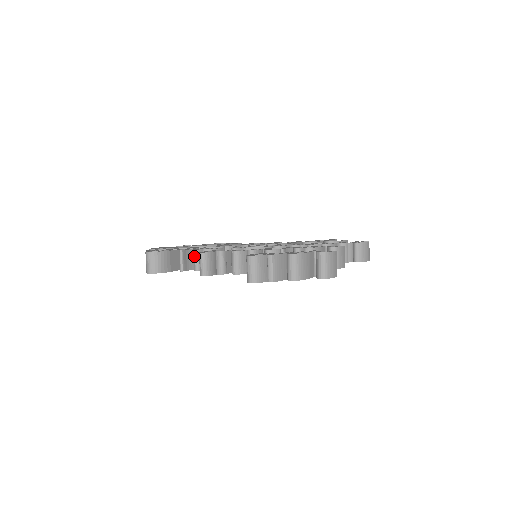
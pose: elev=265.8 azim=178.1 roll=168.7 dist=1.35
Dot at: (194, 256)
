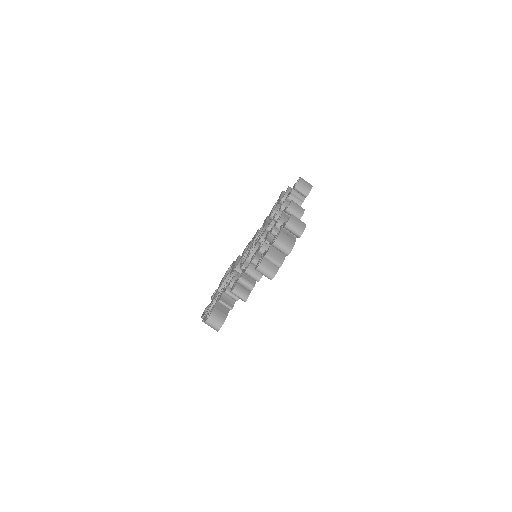
Dot at: (228, 295)
